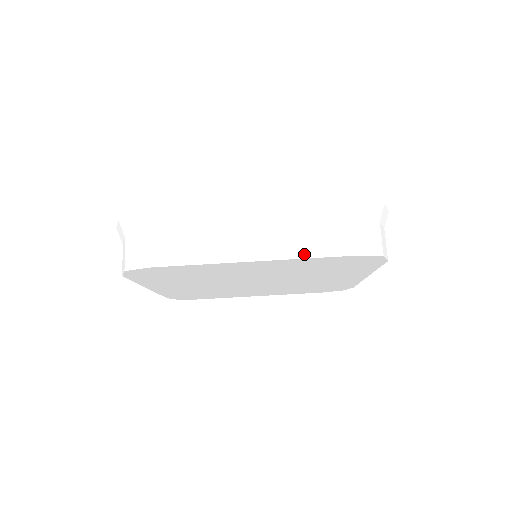
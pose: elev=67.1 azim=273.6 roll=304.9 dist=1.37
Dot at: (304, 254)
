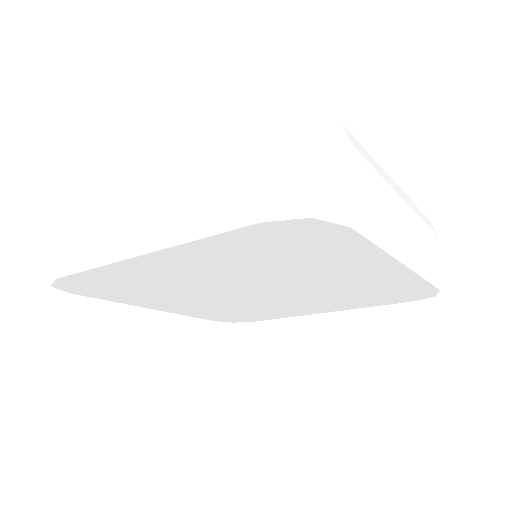
Dot at: (193, 234)
